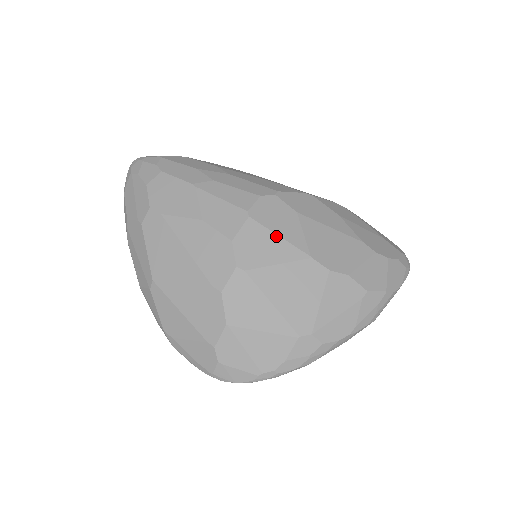
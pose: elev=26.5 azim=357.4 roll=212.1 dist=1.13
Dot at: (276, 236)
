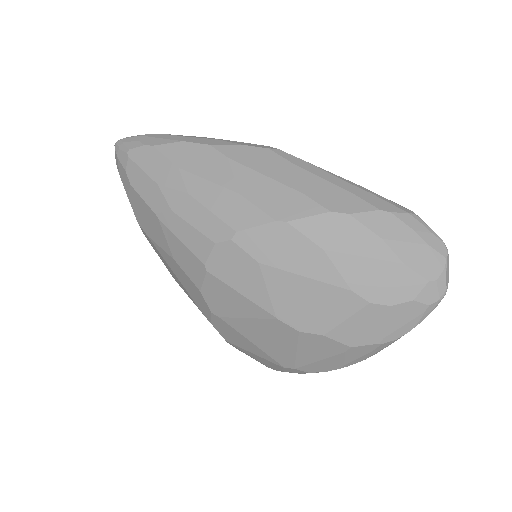
Dot at: (237, 293)
